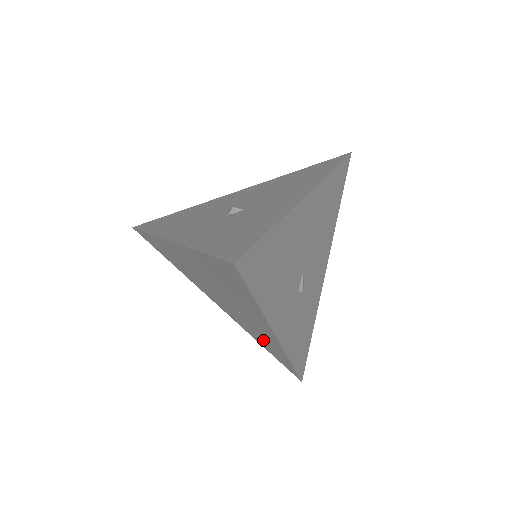
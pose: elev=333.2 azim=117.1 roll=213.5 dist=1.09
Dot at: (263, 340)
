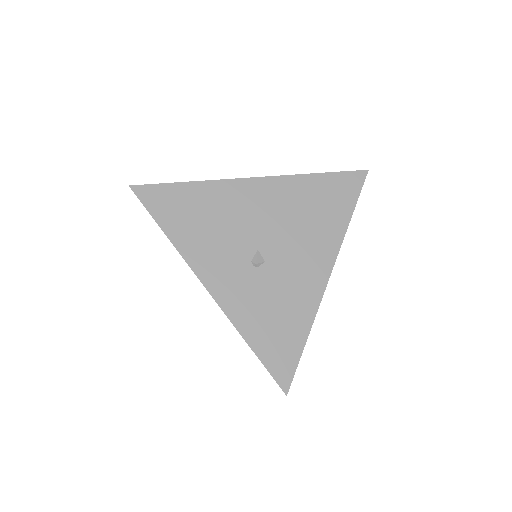
Dot at: occluded
